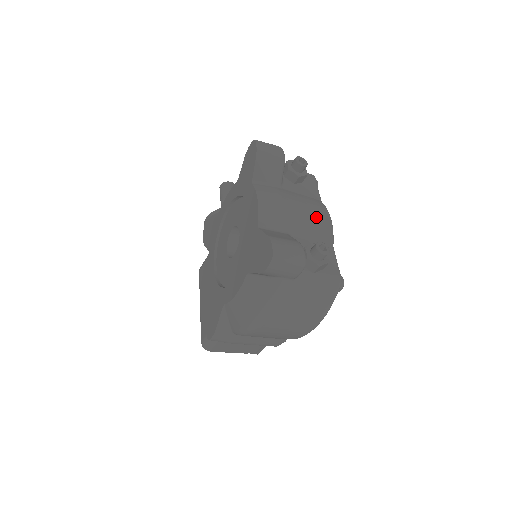
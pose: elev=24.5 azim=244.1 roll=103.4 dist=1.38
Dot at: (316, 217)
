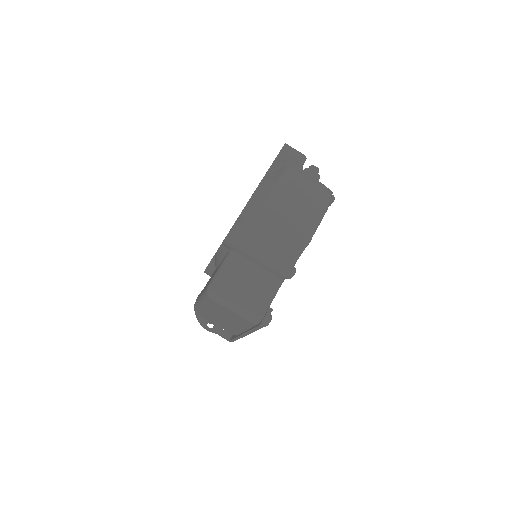
Dot at: occluded
